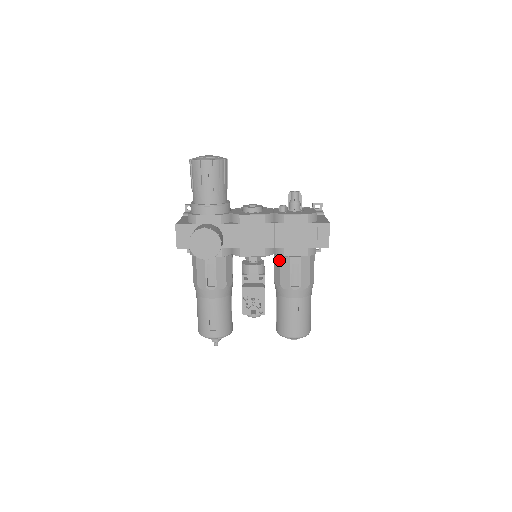
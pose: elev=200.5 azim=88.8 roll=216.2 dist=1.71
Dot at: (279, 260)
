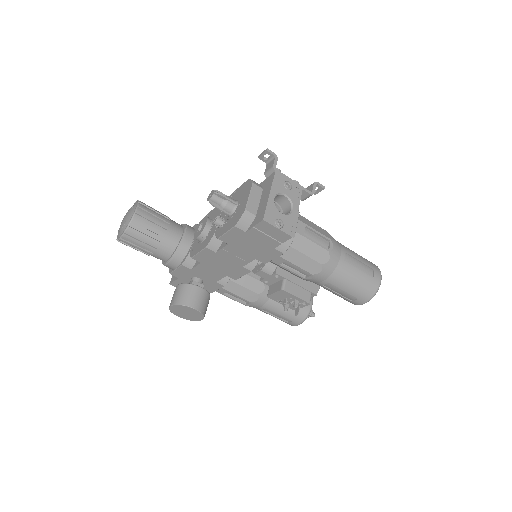
Dot at: occluded
